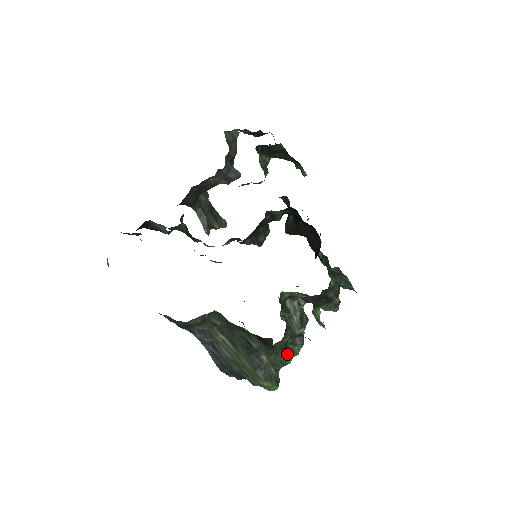
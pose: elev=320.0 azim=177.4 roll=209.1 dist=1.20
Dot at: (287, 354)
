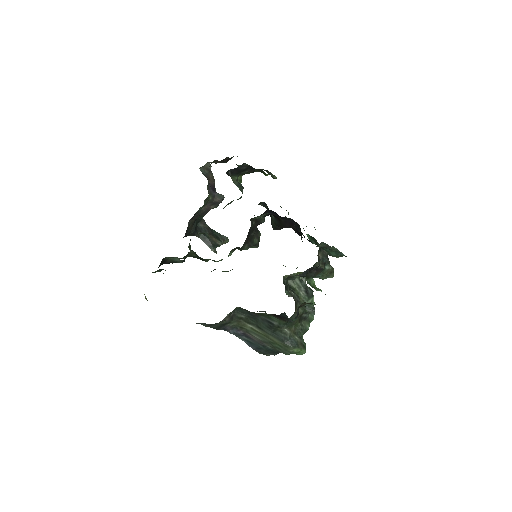
Dot at: (304, 322)
